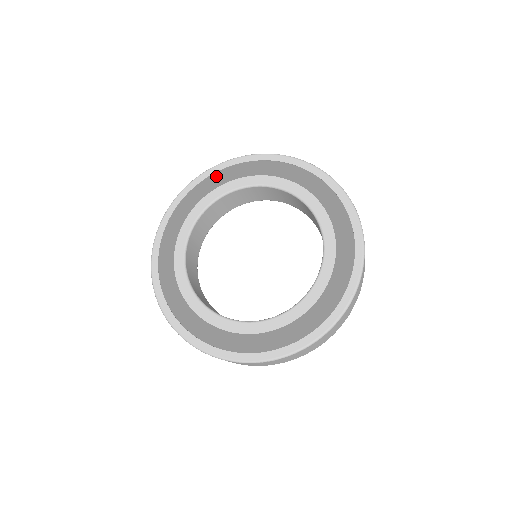
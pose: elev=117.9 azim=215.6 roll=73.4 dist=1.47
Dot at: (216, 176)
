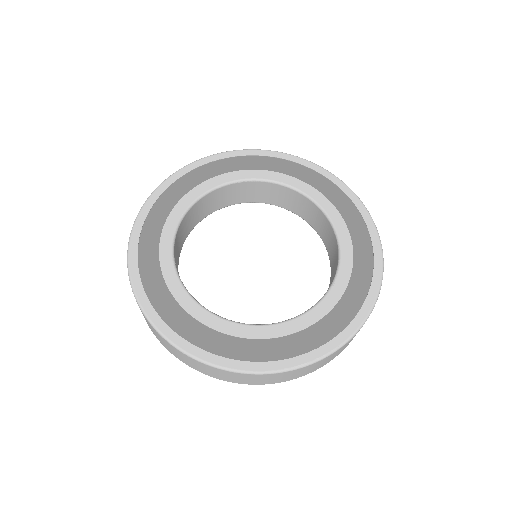
Dot at: (291, 165)
